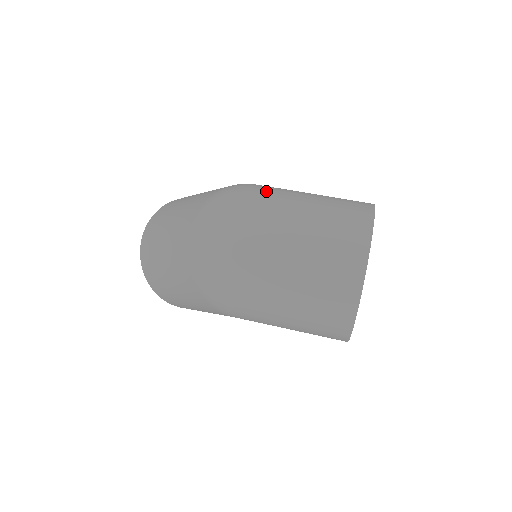
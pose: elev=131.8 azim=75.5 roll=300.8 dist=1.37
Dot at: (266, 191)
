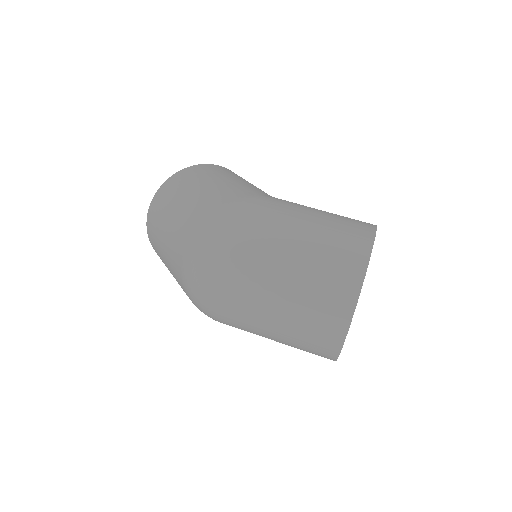
Dot at: (256, 227)
